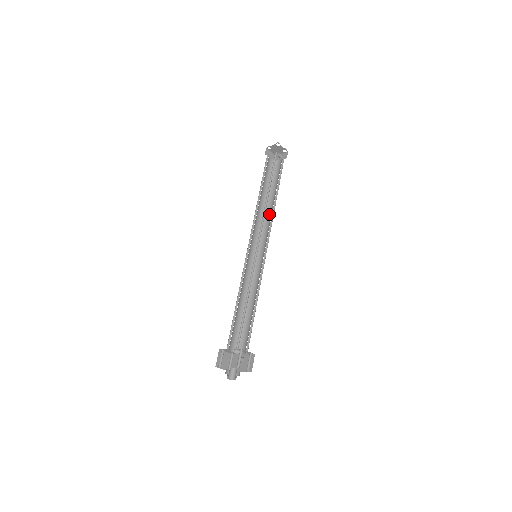
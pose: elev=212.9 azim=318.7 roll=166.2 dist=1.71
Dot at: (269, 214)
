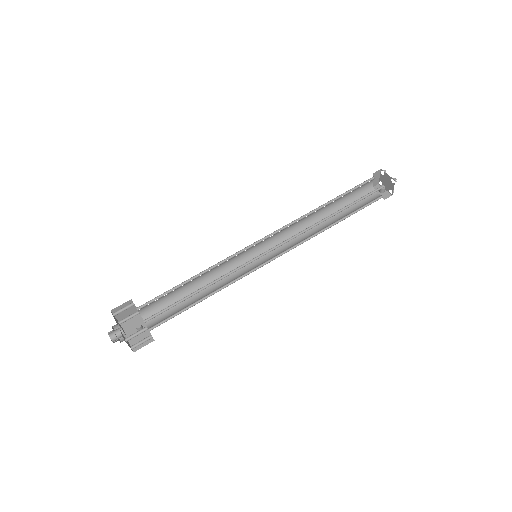
Dot at: (311, 230)
